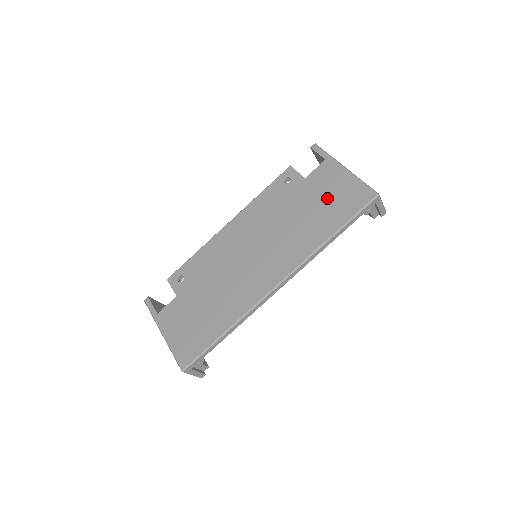
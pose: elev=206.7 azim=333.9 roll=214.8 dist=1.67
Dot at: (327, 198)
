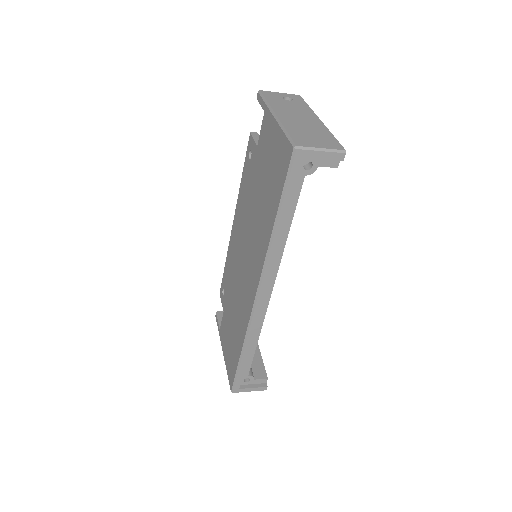
Dot at: (268, 170)
